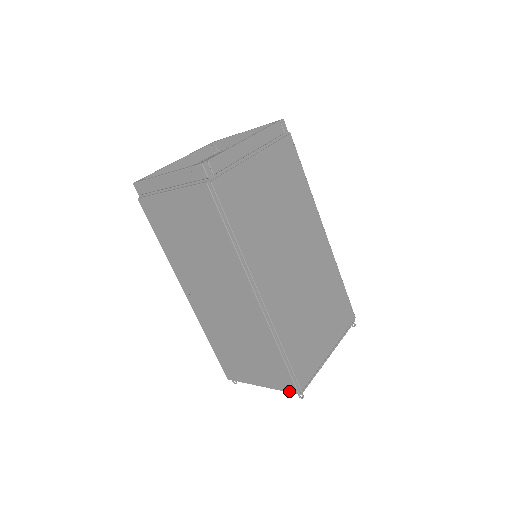
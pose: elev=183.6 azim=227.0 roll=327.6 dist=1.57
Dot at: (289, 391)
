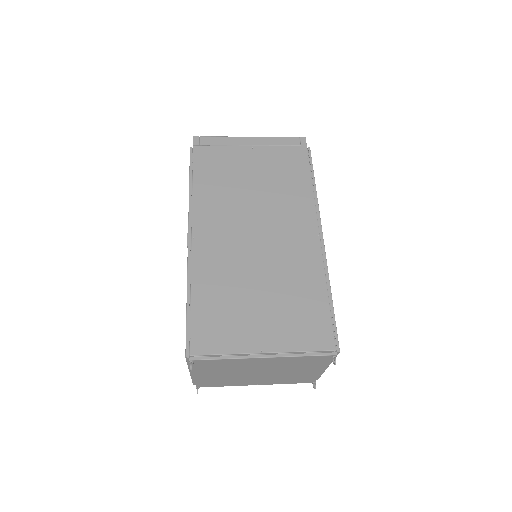
Dot at: occluded
